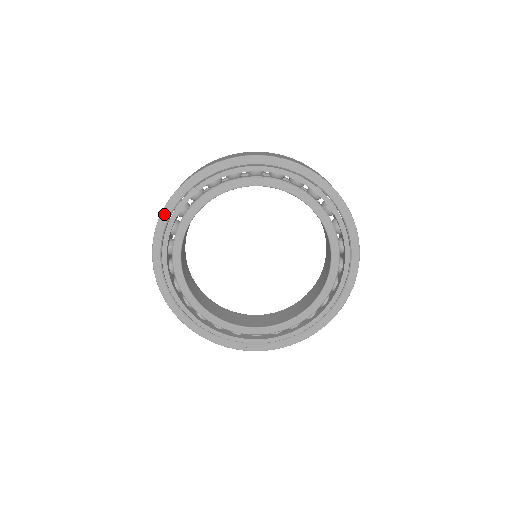
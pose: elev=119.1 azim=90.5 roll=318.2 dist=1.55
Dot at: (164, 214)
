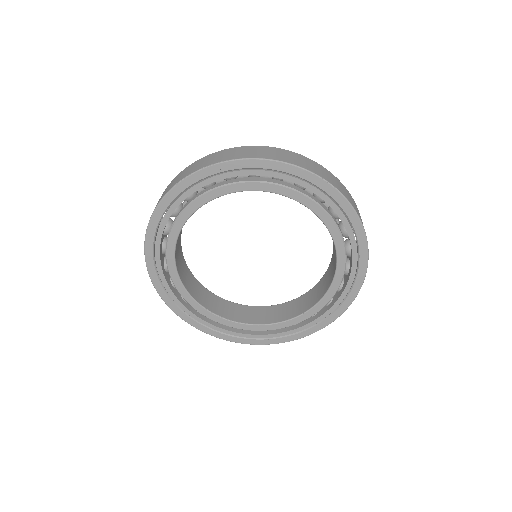
Dot at: (154, 218)
